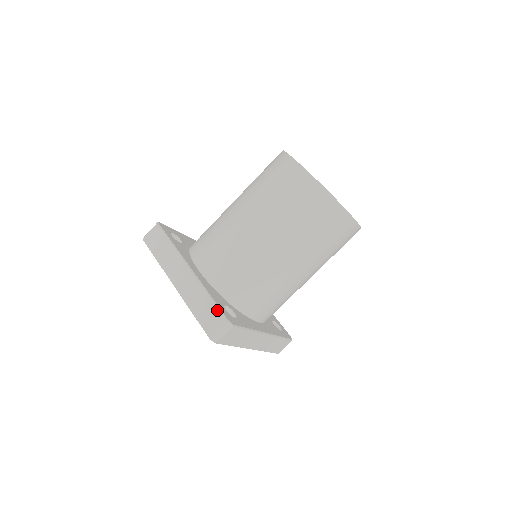
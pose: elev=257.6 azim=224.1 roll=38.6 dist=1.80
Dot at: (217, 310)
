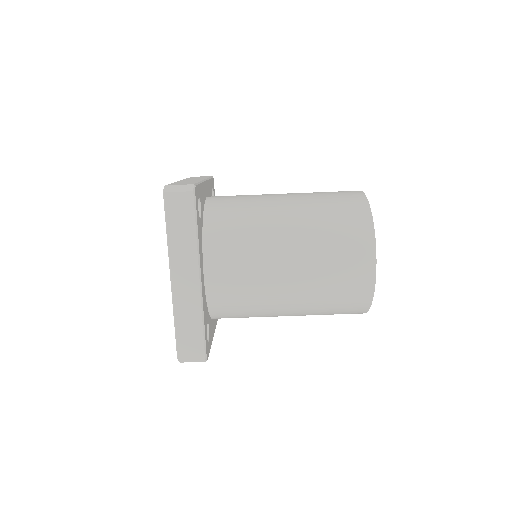
Dot at: (202, 342)
